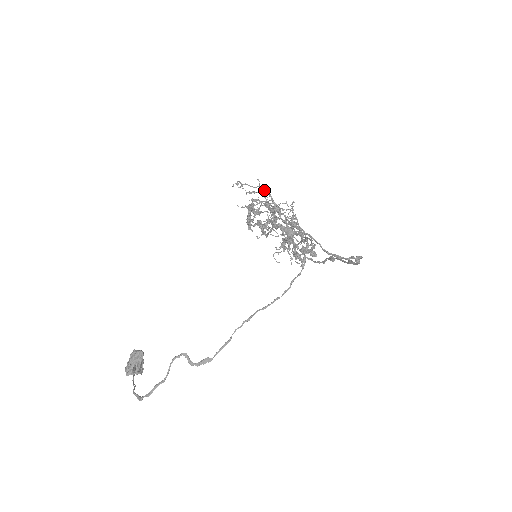
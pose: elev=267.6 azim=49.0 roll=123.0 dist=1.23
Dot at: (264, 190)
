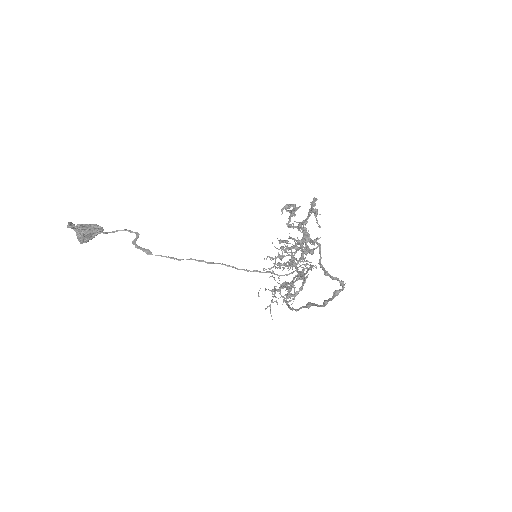
Dot at: occluded
